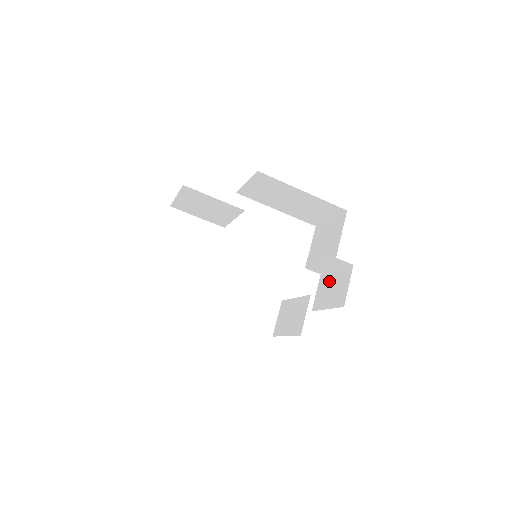
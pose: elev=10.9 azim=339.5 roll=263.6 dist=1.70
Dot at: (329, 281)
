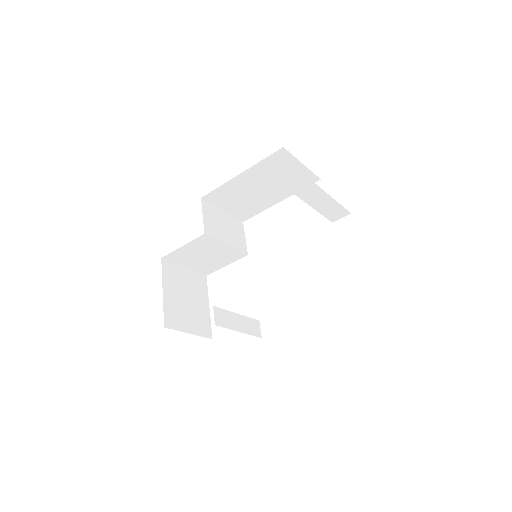
Dot at: occluded
